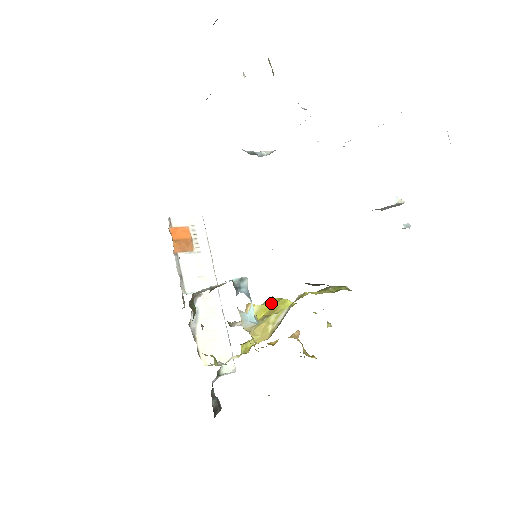
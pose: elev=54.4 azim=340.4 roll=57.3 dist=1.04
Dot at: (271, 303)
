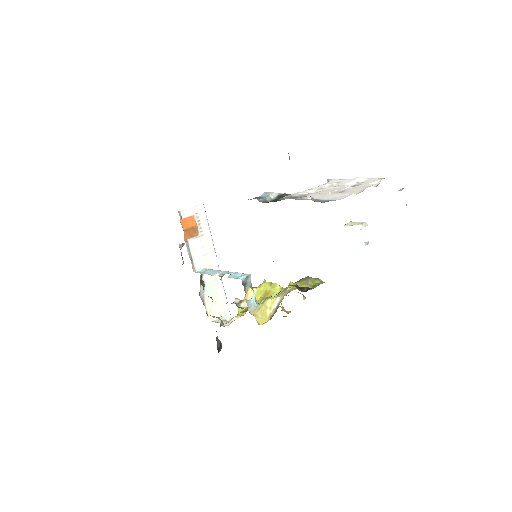
Dot at: (265, 287)
